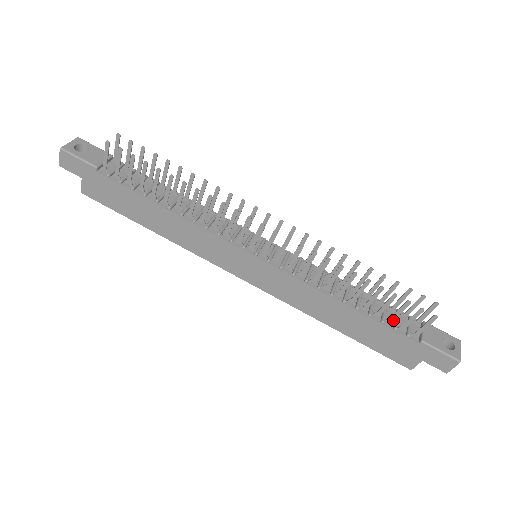
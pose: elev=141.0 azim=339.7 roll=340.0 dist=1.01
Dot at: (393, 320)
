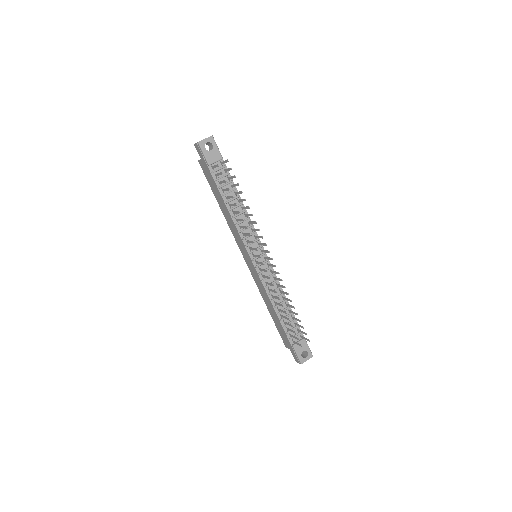
Dot at: (288, 330)
